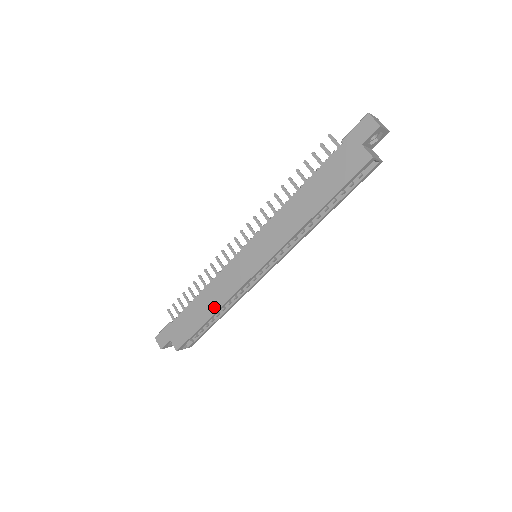
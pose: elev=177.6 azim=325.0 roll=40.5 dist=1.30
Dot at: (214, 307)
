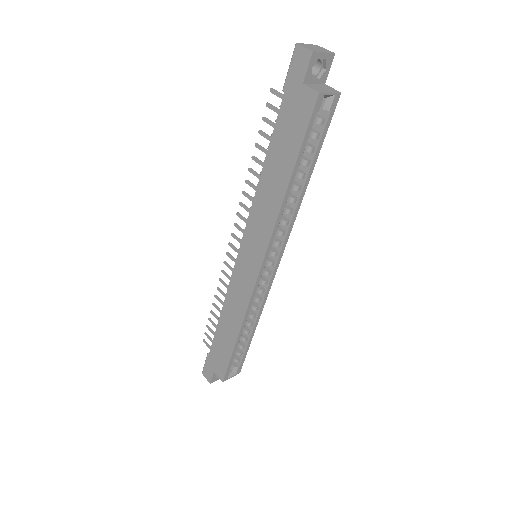
Dot at: (236, 325)
